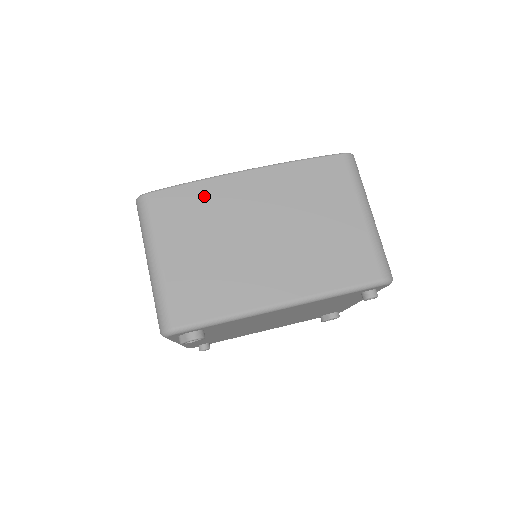
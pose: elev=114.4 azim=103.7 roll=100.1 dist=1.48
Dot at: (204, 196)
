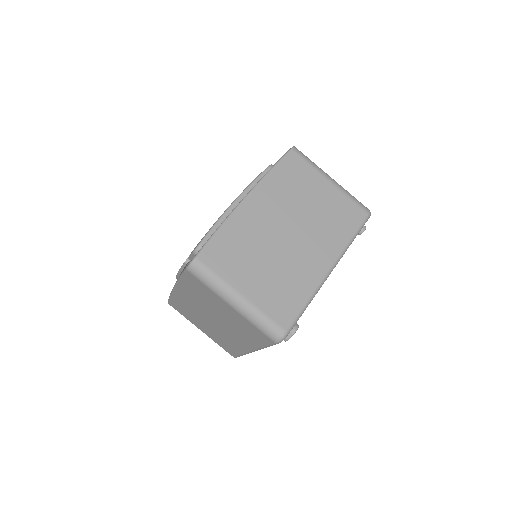
Dot at: (234, 233)
